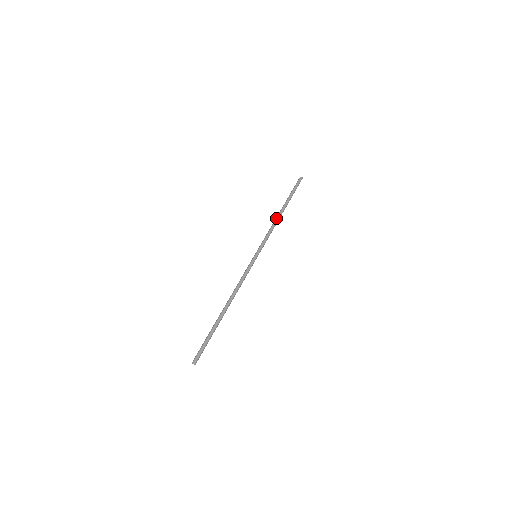
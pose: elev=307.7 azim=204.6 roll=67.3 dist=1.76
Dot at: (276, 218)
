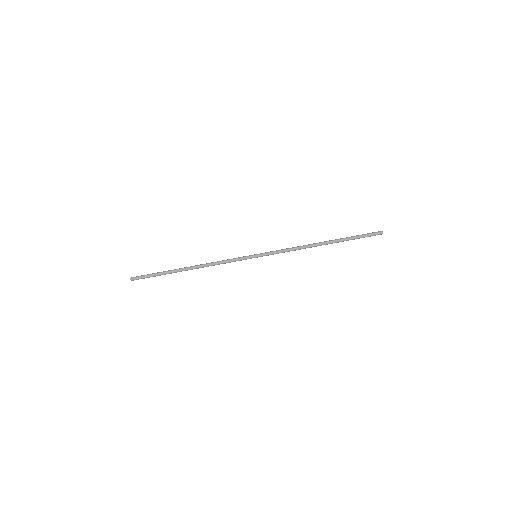
Dot at: (310, 246)
